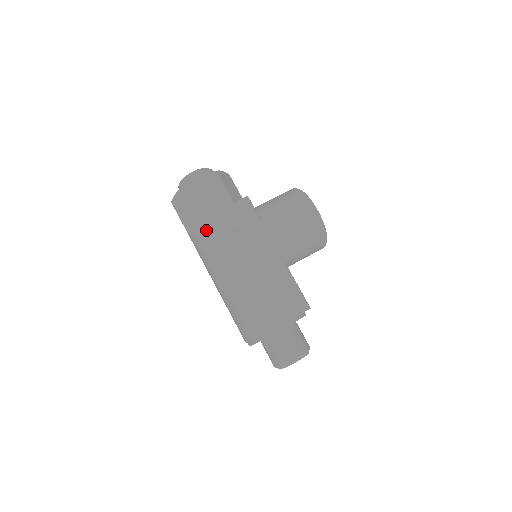
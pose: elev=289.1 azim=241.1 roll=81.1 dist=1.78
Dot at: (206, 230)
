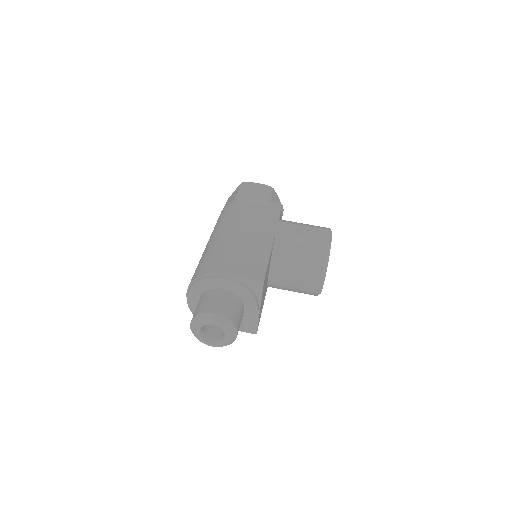
Dot at: (232, 205)
